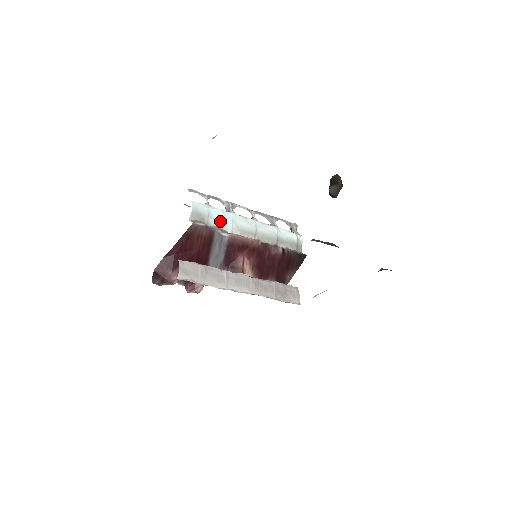
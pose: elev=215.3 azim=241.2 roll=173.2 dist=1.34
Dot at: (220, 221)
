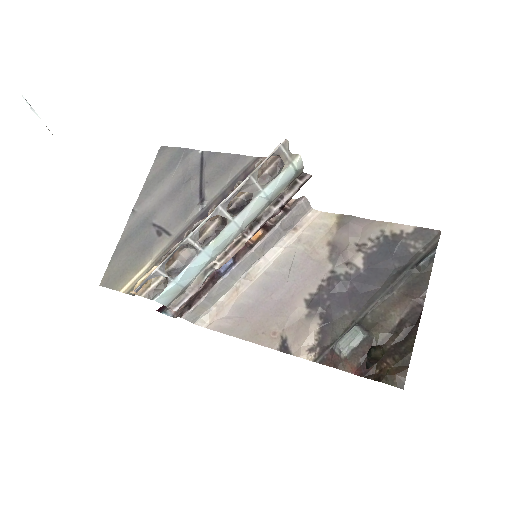
Dot at: (197, 273)
